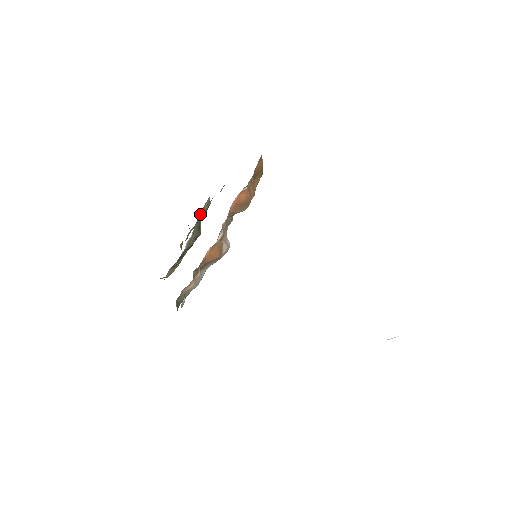
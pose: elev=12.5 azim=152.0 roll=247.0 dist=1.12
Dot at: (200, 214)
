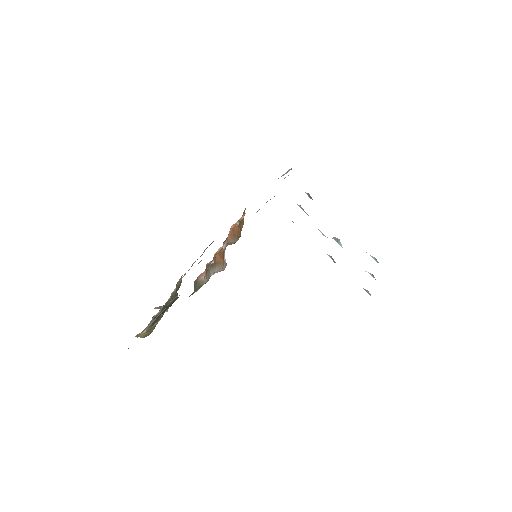
Dot at: occluded
